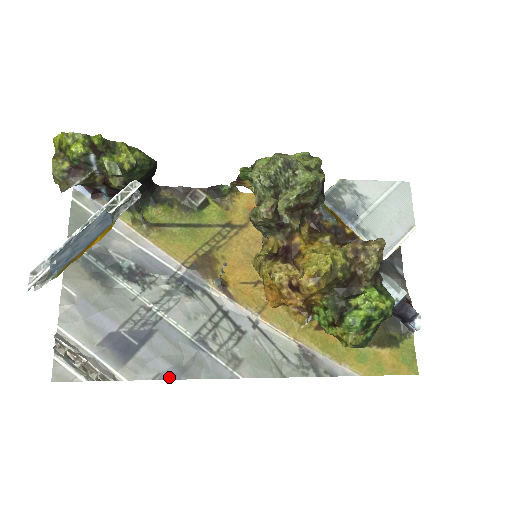
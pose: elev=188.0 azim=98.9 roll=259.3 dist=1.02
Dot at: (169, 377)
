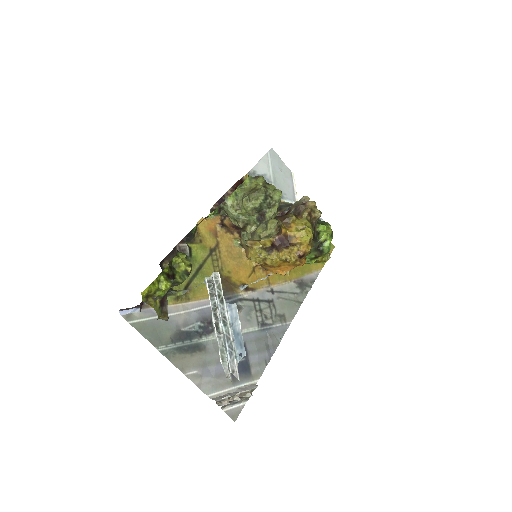
Dot at: (270, 357)
